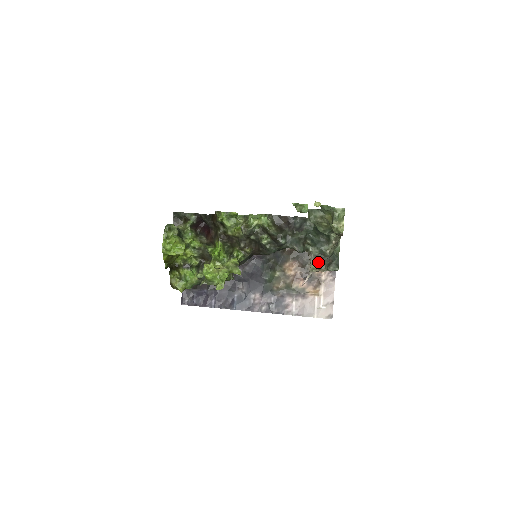
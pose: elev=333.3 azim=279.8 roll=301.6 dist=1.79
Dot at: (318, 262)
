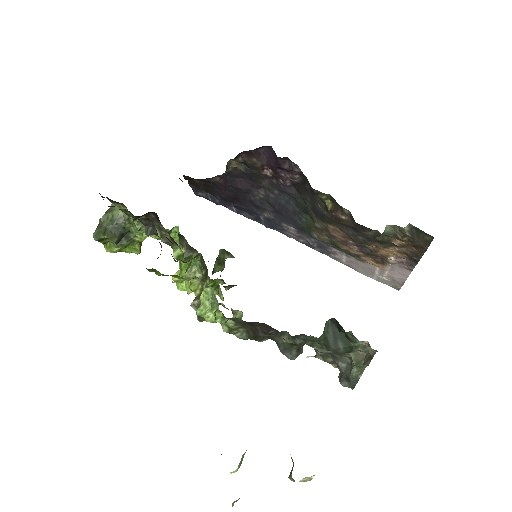
Dot at: (328, 359)
